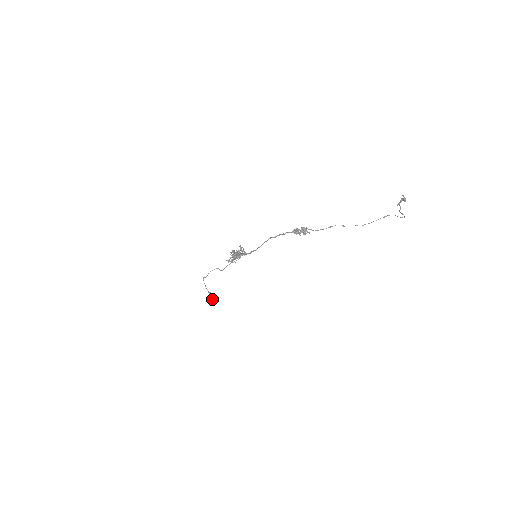
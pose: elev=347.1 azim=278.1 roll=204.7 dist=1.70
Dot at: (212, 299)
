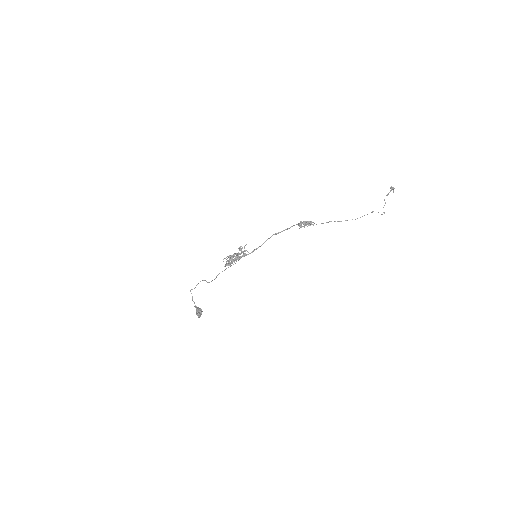
Dot at: (200, 311)
